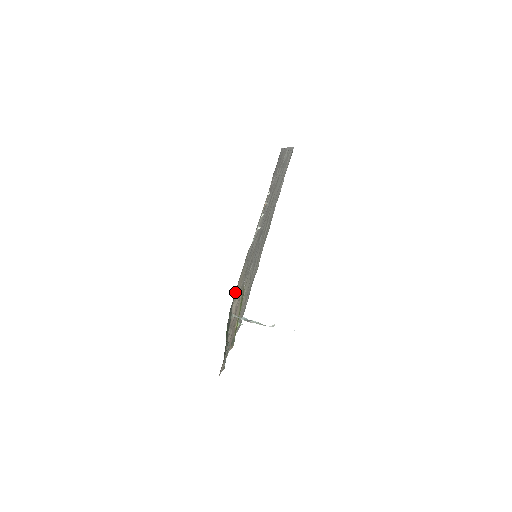
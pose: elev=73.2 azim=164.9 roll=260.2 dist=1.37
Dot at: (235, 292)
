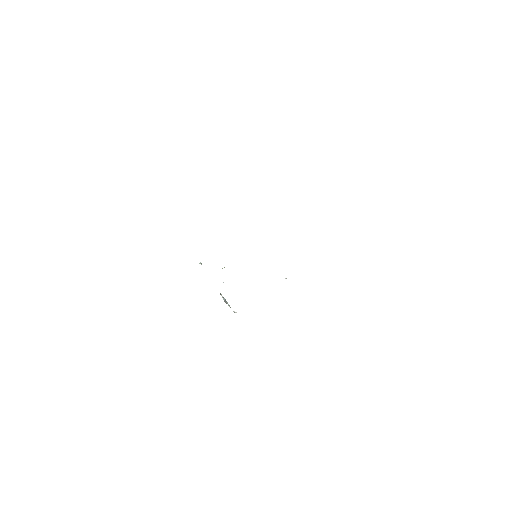
Dot at: occluded
